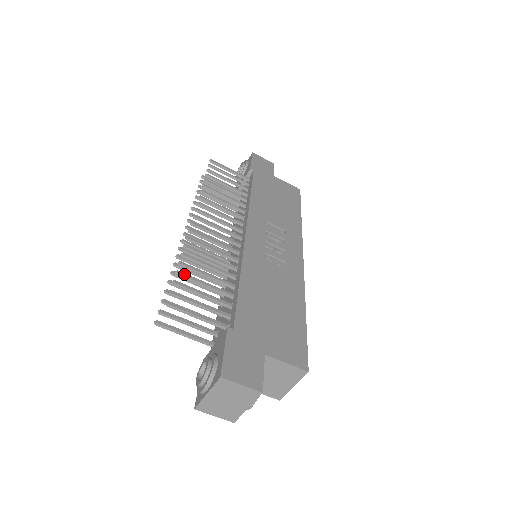
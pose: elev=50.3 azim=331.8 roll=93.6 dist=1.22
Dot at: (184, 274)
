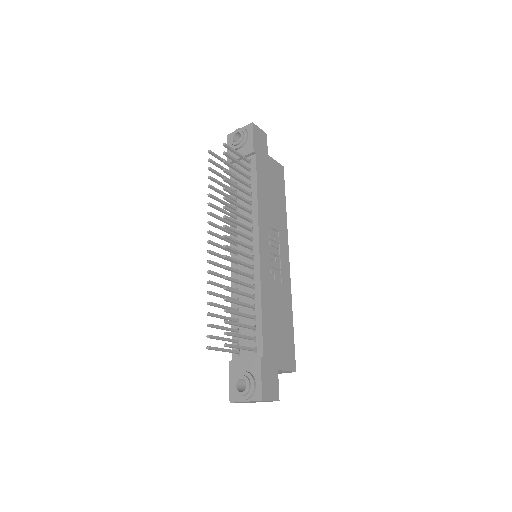
Dot at: (230, 311)
